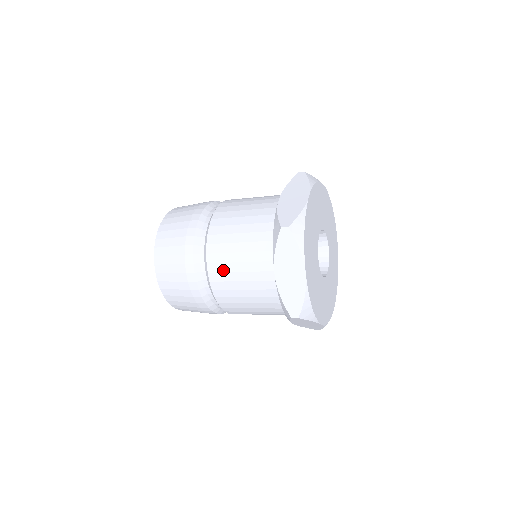
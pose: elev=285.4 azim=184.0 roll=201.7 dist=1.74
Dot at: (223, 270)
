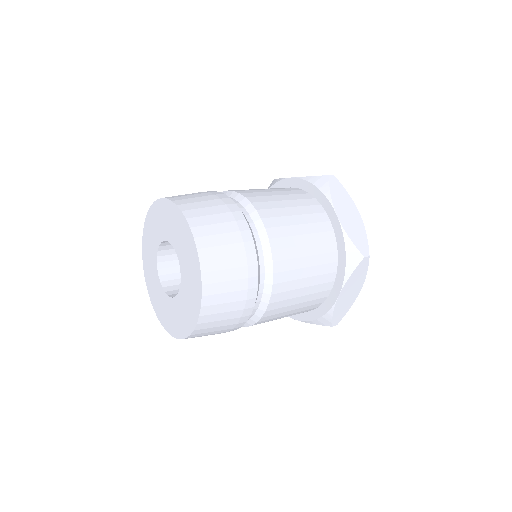
Dot at: (285, 298)
